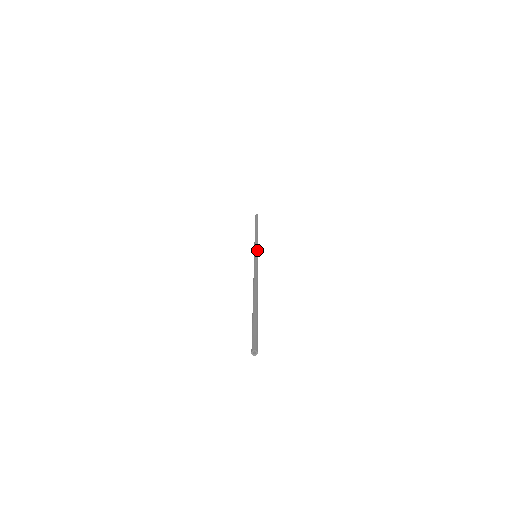
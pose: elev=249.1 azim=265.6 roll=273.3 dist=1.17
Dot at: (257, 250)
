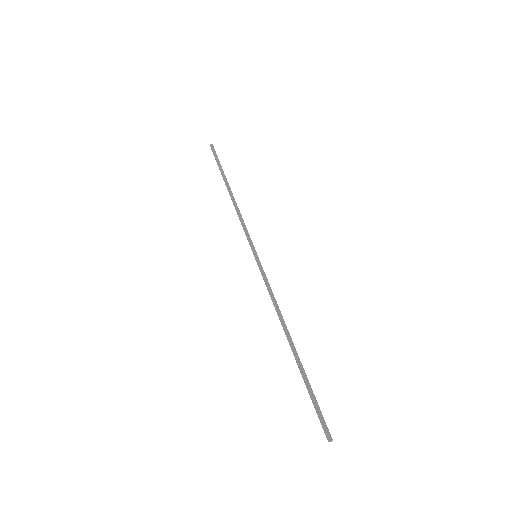
Dot at: (251, 244)
